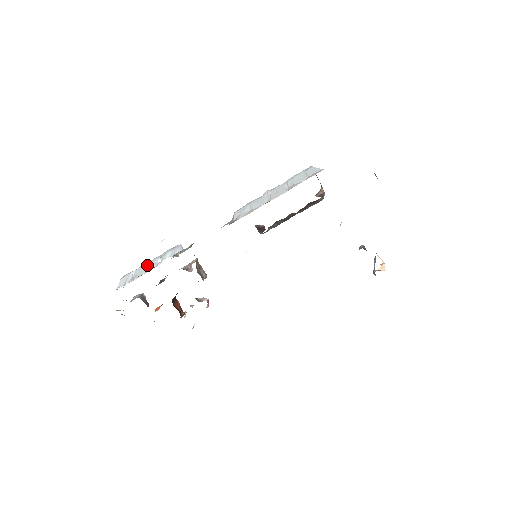
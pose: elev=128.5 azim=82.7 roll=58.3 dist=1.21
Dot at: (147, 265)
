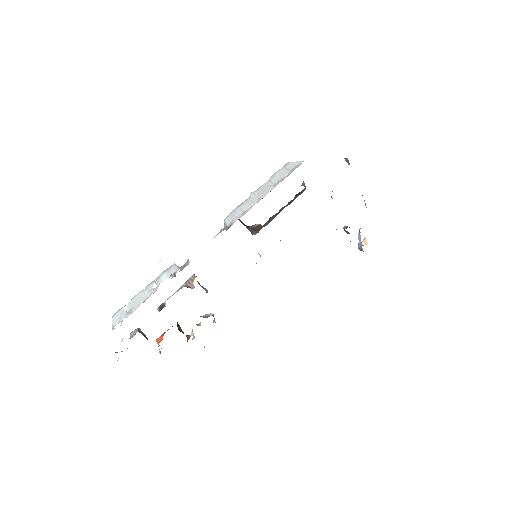
Dot at: (141, 294)
